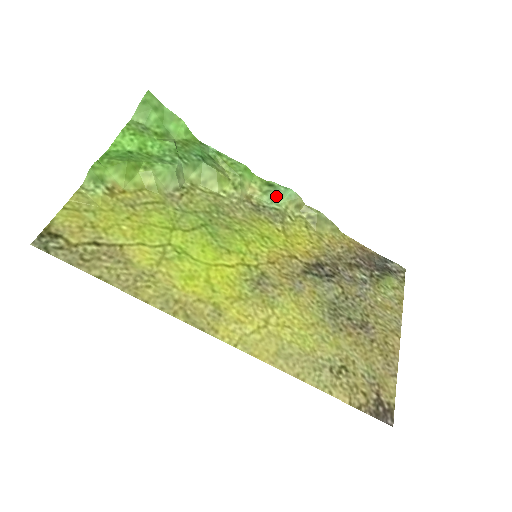
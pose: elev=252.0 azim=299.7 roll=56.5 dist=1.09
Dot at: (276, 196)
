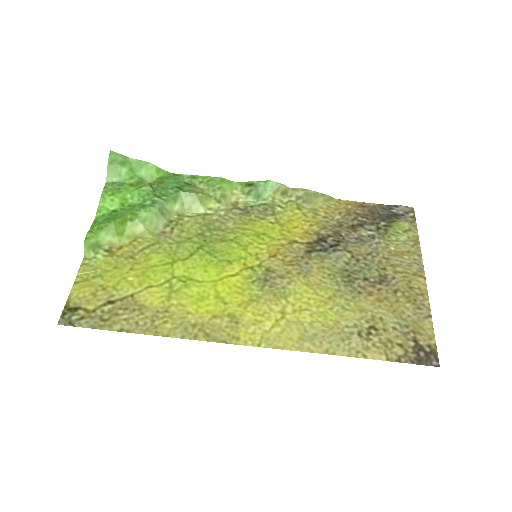
Dot at: (259, 193)
